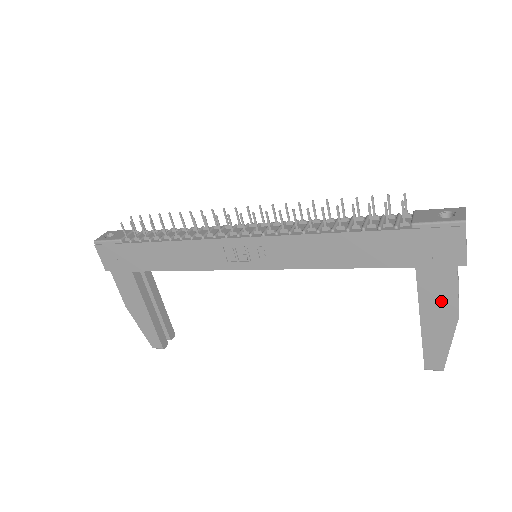
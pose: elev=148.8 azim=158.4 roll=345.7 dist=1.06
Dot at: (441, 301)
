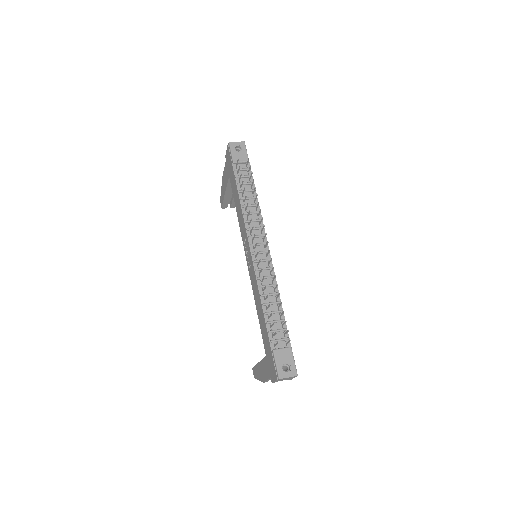
Dot at: (264, 372)
